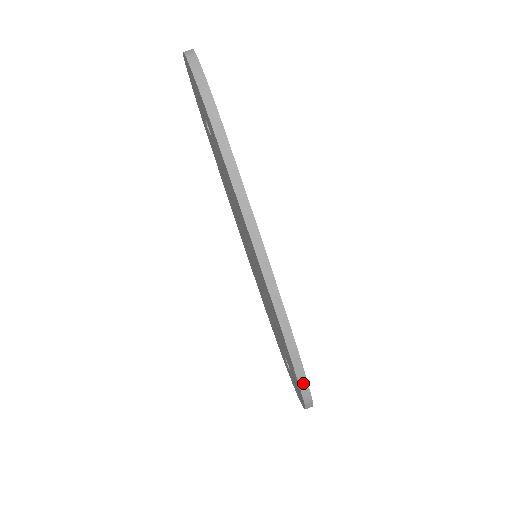
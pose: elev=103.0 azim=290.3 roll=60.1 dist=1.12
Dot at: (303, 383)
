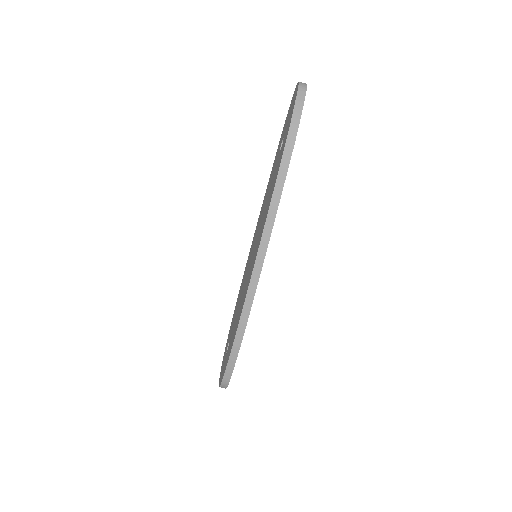
Dot at: (230, 367)
